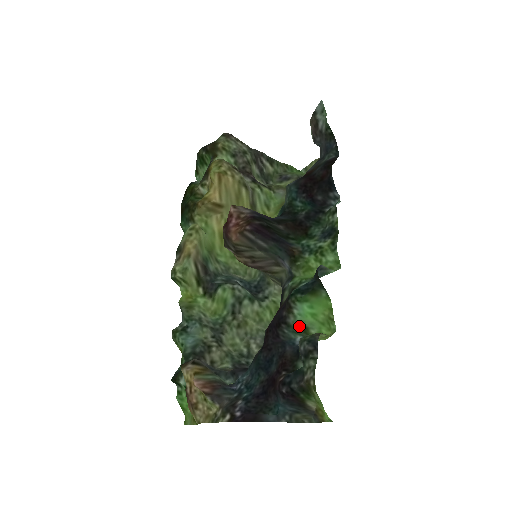
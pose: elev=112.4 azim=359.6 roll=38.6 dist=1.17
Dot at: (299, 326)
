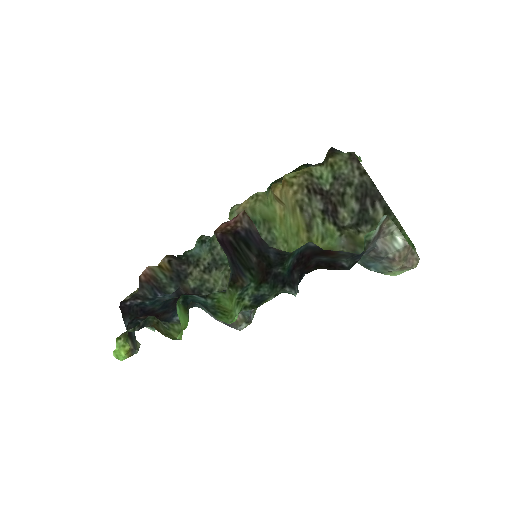
Dot at: occluded
